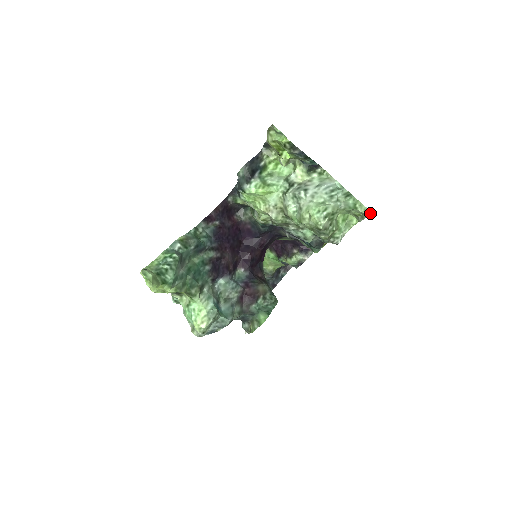
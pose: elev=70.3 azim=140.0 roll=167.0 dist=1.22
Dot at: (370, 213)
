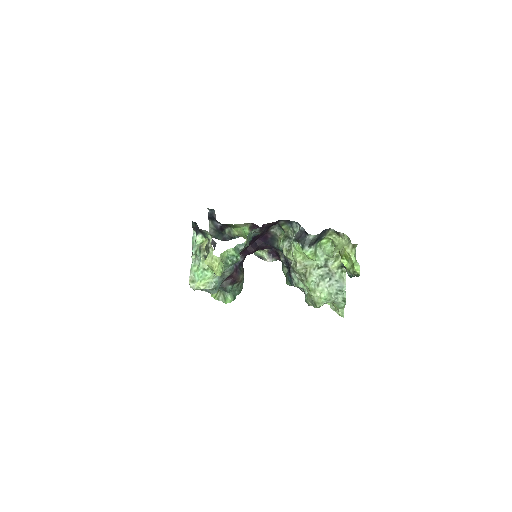
Dot at: (343, 316)
